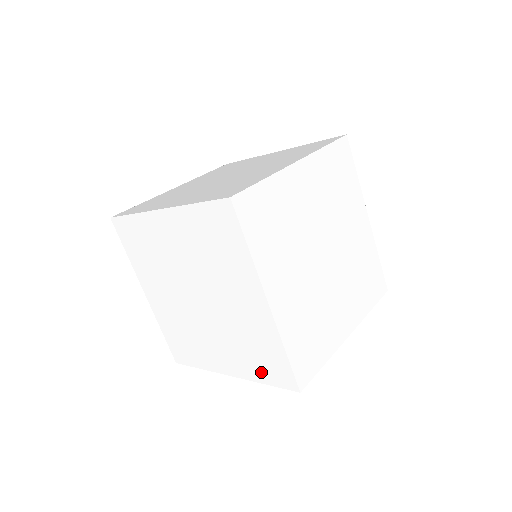
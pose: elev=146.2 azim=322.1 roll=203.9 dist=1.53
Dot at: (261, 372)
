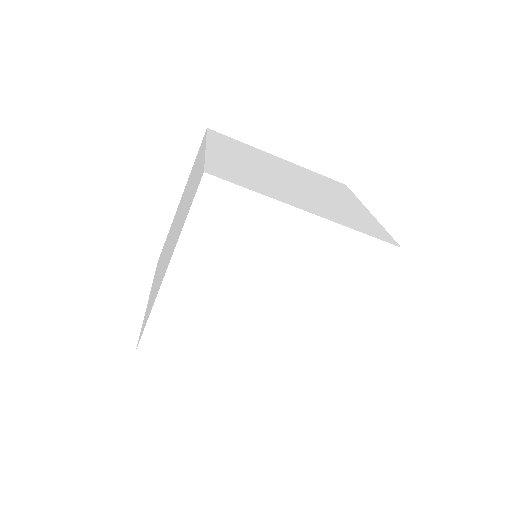
Dot at: (280, 378)
